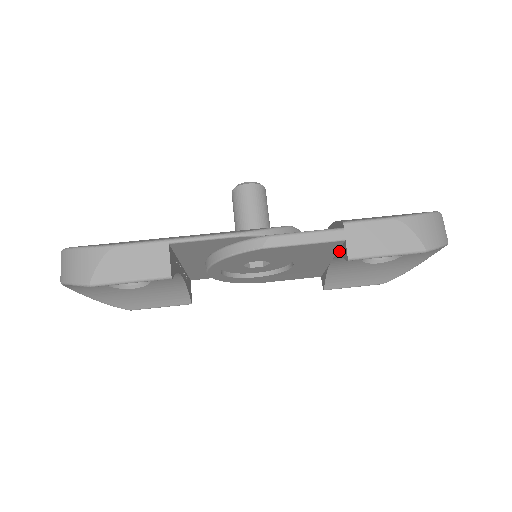
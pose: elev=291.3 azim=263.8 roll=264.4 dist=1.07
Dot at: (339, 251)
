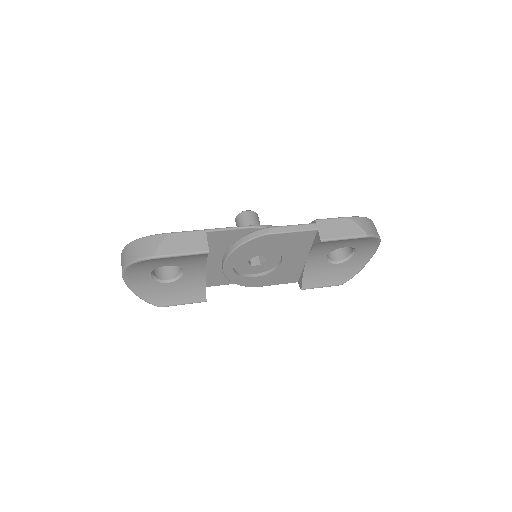
Dot at: (313, 243)
